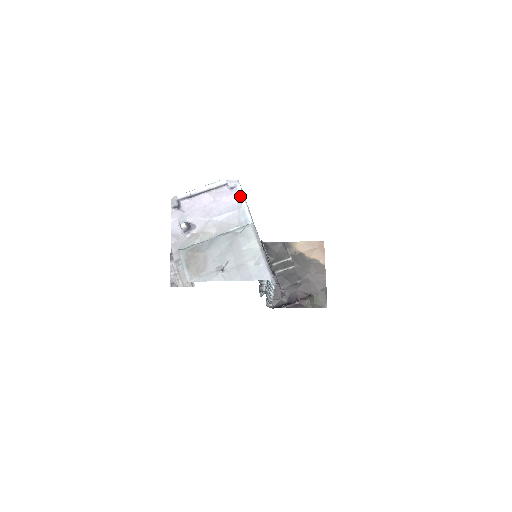
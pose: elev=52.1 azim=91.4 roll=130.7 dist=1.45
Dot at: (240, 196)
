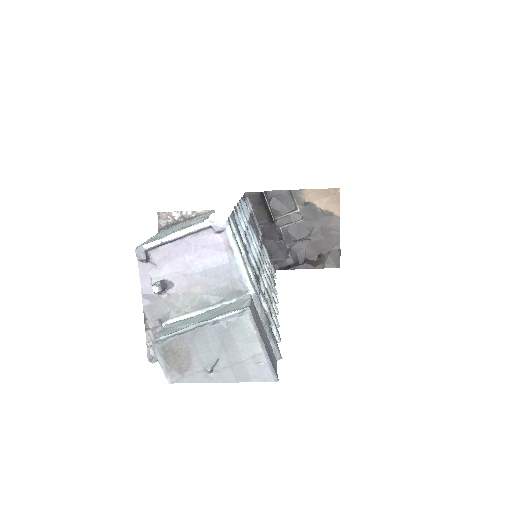
Dot at: (231, 245)
